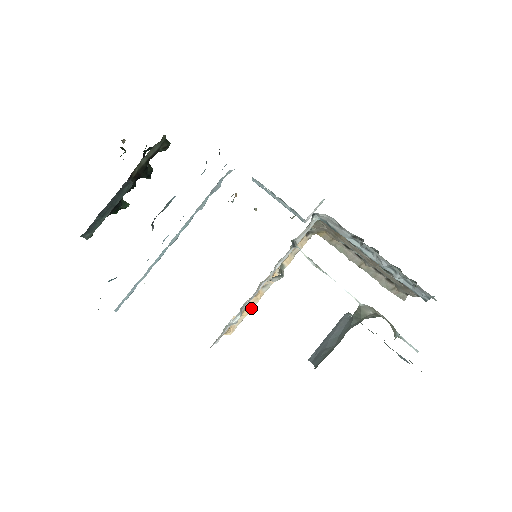
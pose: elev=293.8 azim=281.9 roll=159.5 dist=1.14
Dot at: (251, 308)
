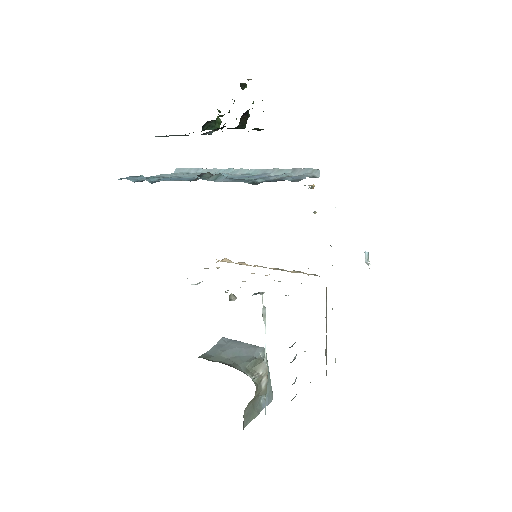
Dot at: (244, 264)
